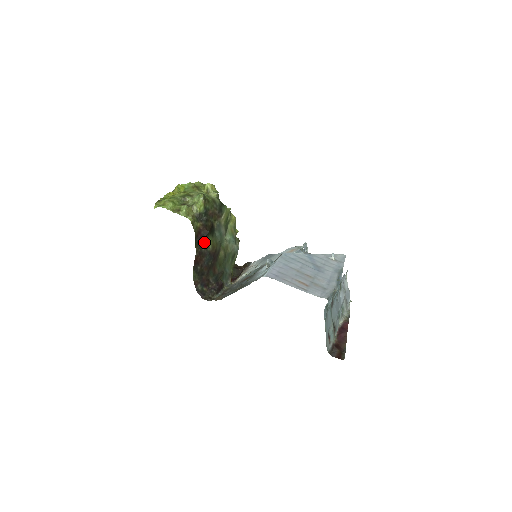
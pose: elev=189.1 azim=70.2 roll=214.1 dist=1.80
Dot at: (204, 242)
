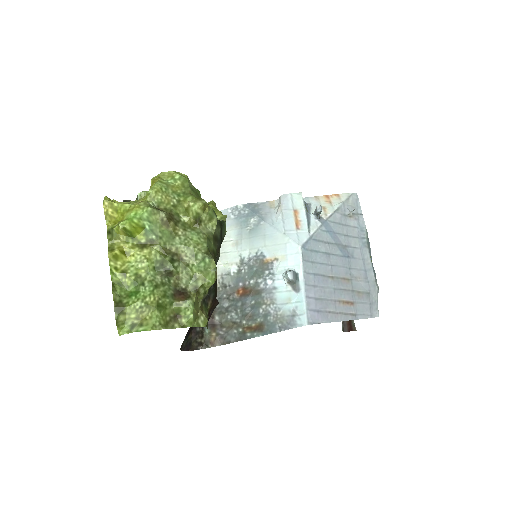
Dot at: occluded
